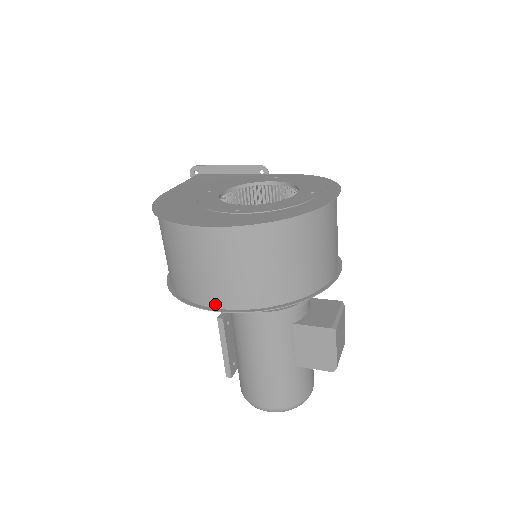
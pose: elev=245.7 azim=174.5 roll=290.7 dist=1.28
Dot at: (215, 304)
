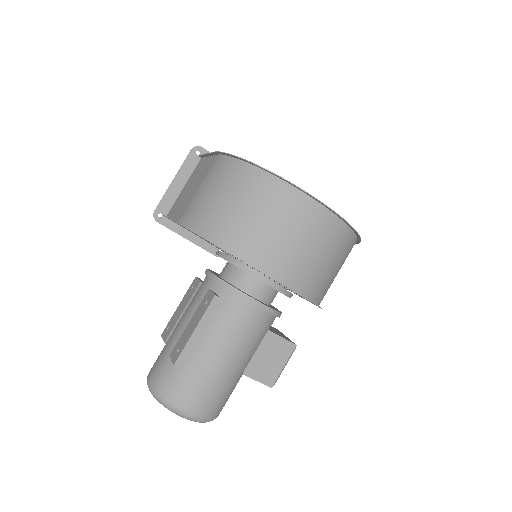
Dot at: (278, 276)
